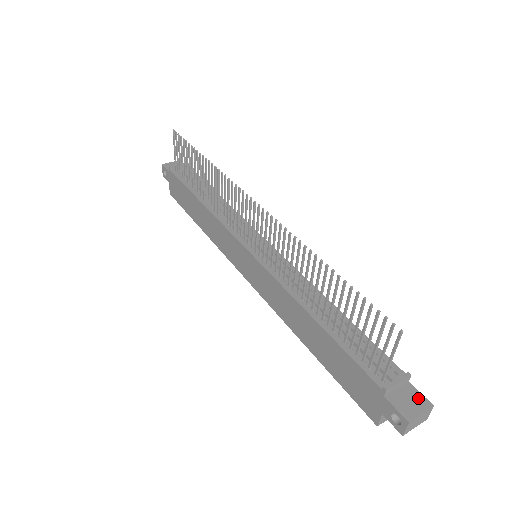
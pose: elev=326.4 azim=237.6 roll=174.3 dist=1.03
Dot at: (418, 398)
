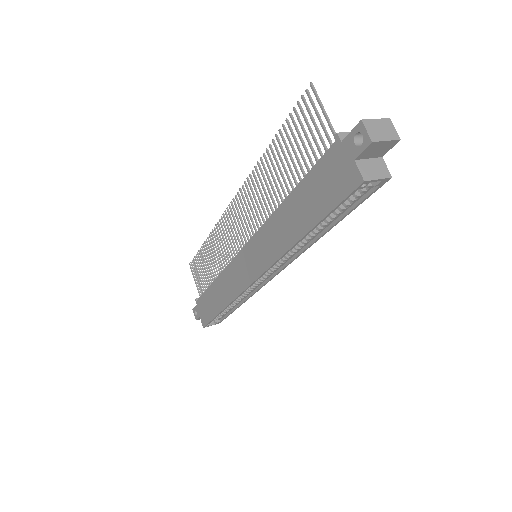
Dot at: occluded
